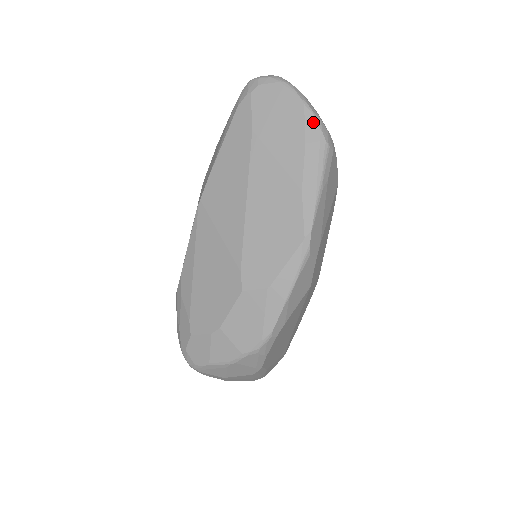
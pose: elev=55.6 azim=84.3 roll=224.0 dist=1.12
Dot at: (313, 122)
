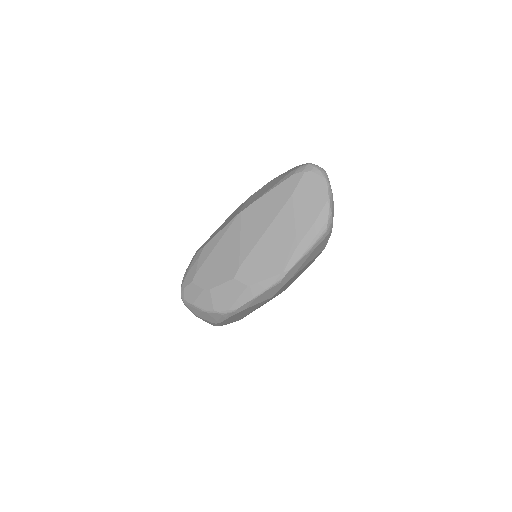
Dot at: (326, 213)
